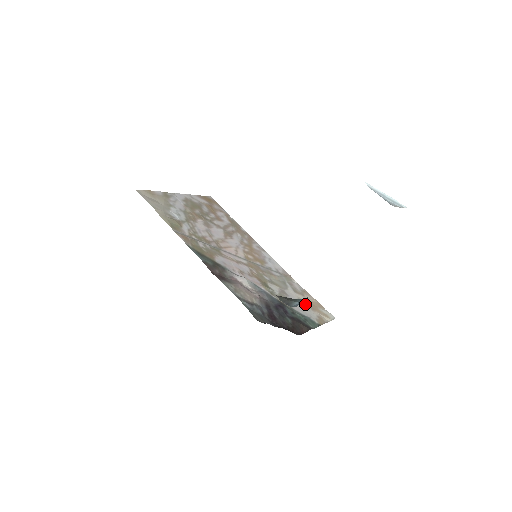
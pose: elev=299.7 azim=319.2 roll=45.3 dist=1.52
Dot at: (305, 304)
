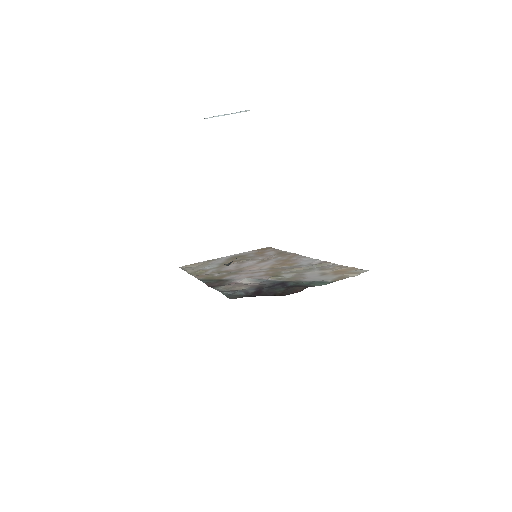
Dot at: (327, 274)
